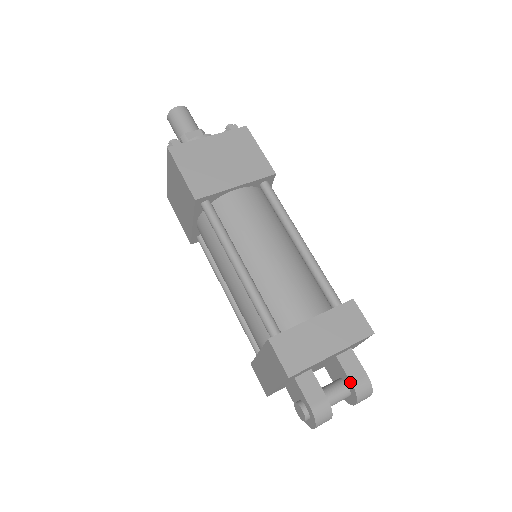
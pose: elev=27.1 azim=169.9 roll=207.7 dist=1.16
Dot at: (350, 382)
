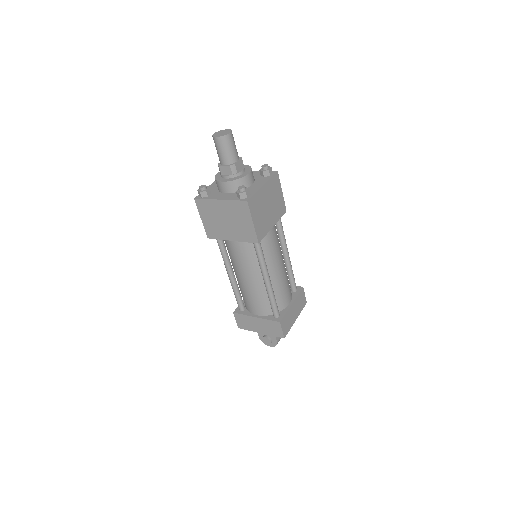
Dot at: occluded
